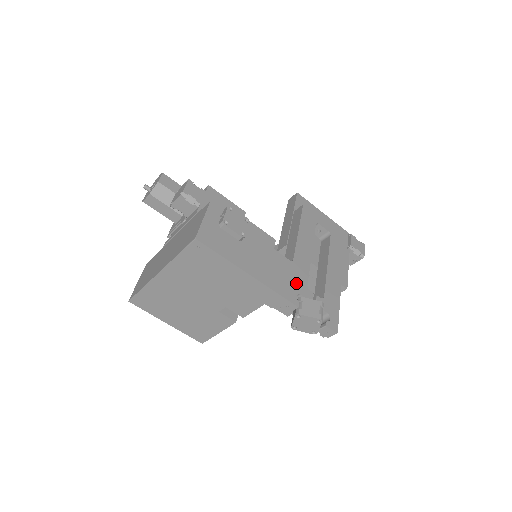
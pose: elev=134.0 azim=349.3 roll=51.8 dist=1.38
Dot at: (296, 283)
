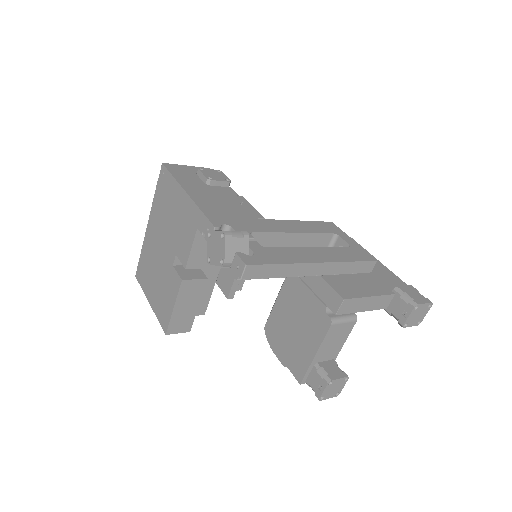
Dot at: (238, 223)
